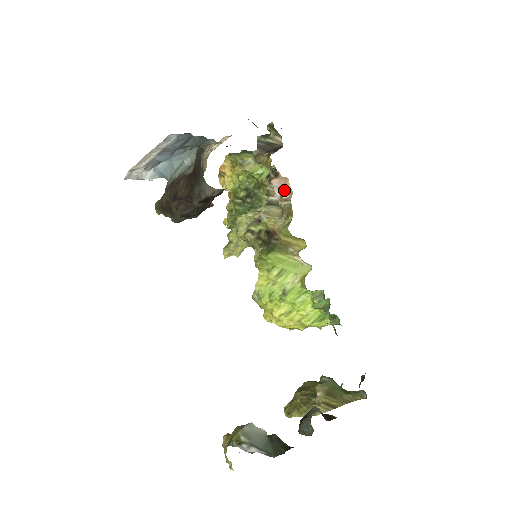
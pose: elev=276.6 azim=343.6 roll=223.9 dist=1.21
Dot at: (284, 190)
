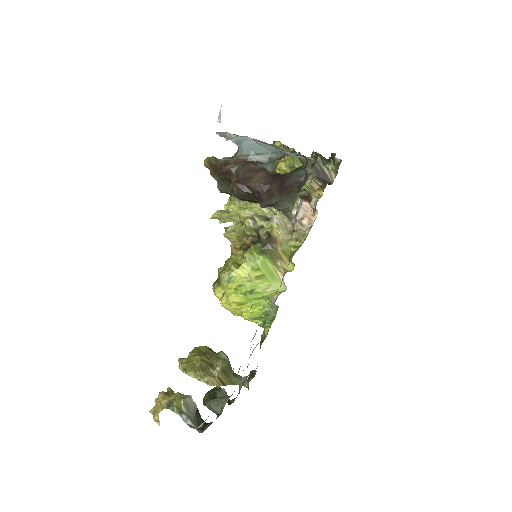
Dot at: (308, 217)
